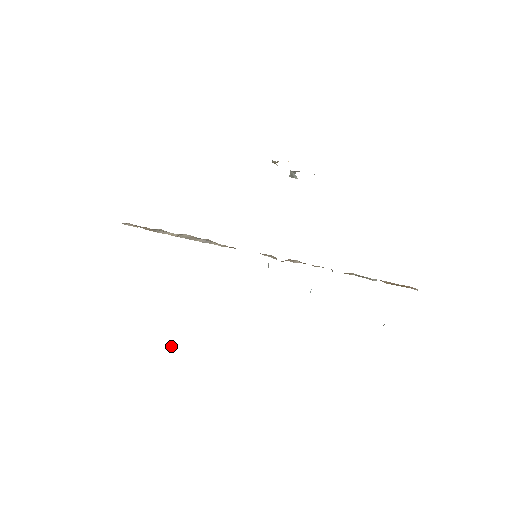
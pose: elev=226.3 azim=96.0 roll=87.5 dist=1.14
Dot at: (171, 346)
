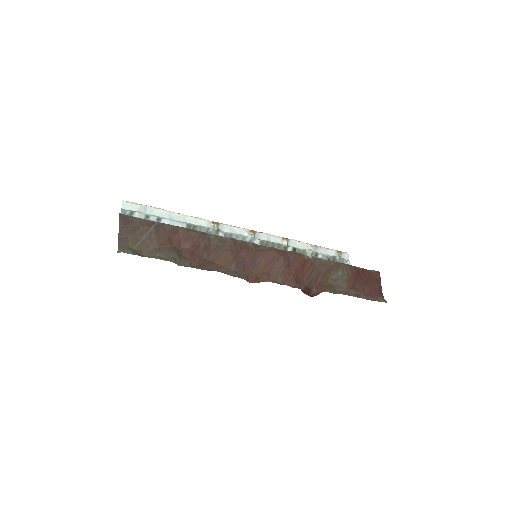
Dot at: occluded
